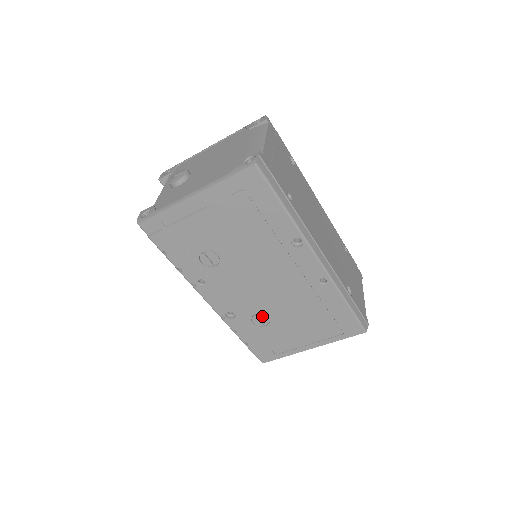
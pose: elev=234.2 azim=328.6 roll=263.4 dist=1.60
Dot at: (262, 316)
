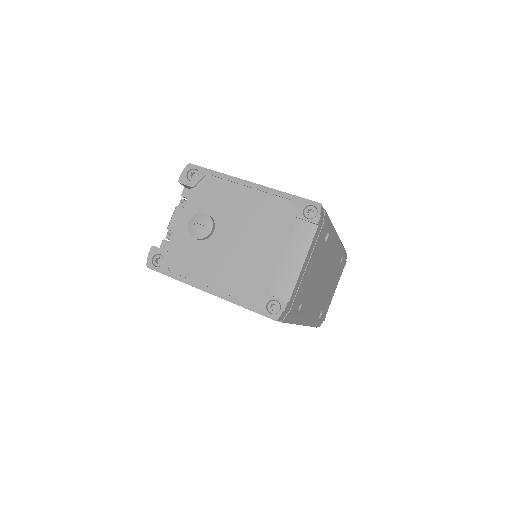
Dot at: occluded
